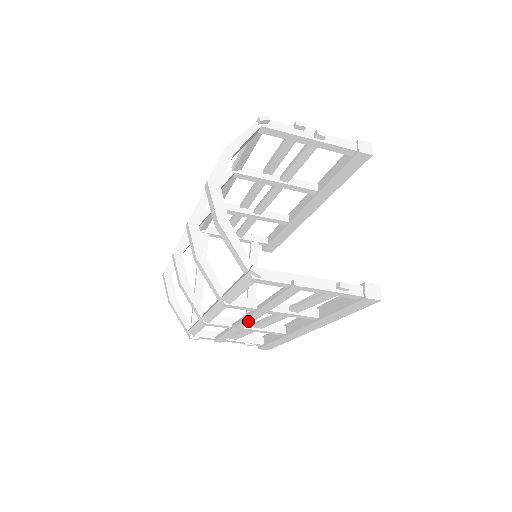
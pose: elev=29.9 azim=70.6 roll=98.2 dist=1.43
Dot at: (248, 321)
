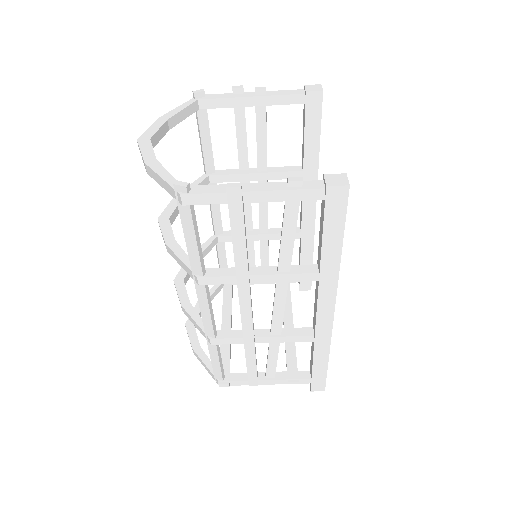
Dot at: (246, 310)
